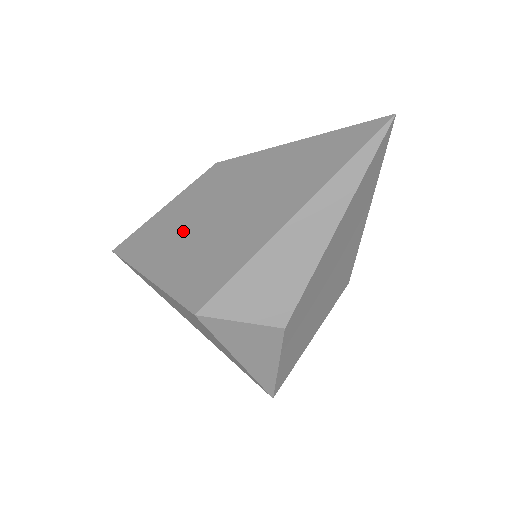
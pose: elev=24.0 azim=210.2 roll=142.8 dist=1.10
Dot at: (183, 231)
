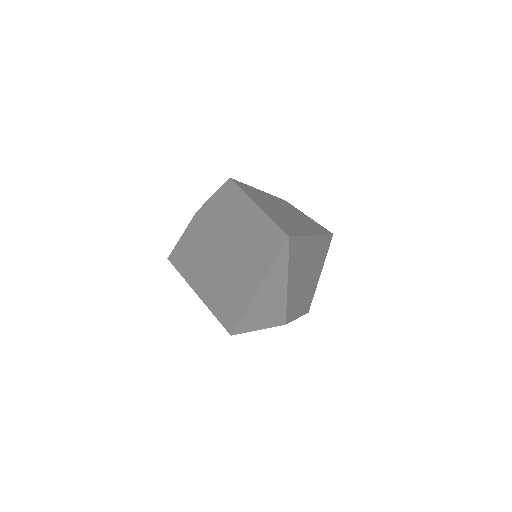
Dot at: (201, 267)
